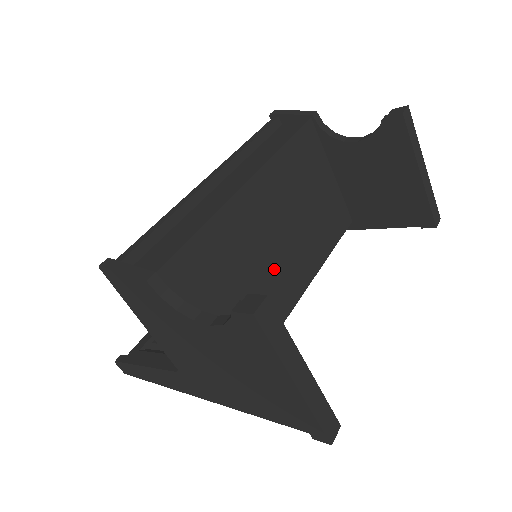
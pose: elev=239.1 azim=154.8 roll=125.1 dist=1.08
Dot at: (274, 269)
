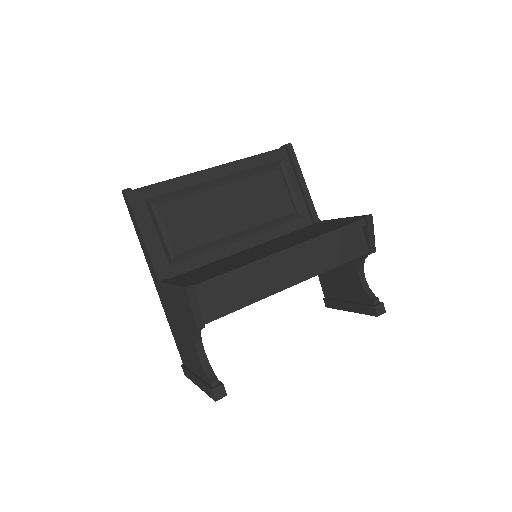
Dot at: occluded
